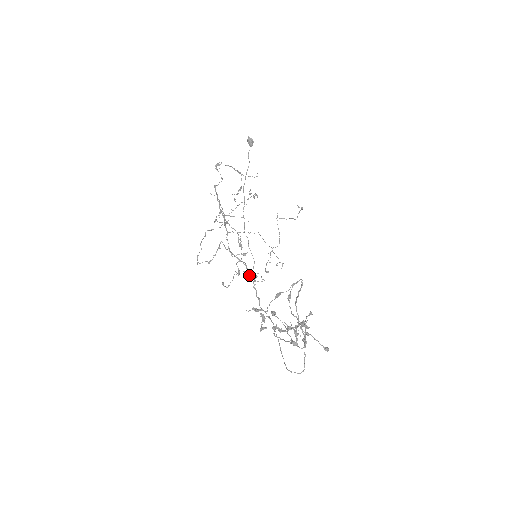
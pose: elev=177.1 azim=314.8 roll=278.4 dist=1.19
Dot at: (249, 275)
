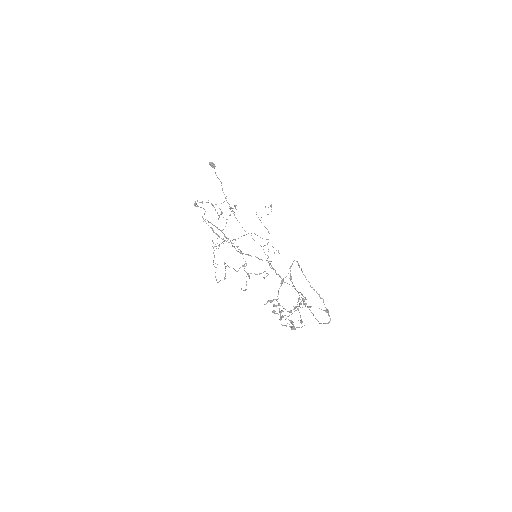
Dot at: occluded
